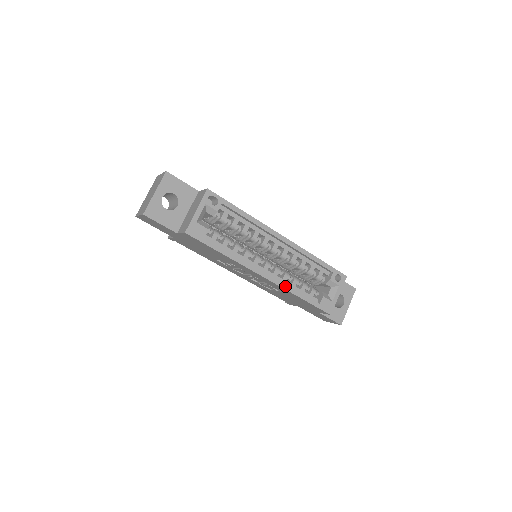
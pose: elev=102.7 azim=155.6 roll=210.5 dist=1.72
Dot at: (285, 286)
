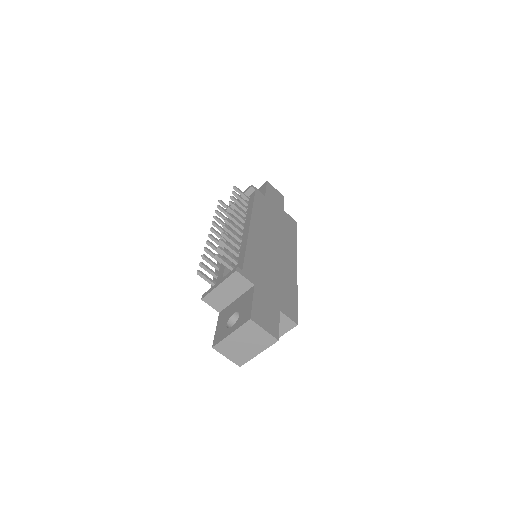
Dot at: occluded
